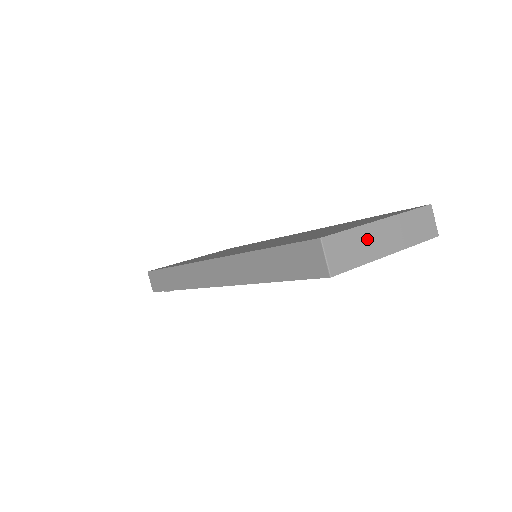
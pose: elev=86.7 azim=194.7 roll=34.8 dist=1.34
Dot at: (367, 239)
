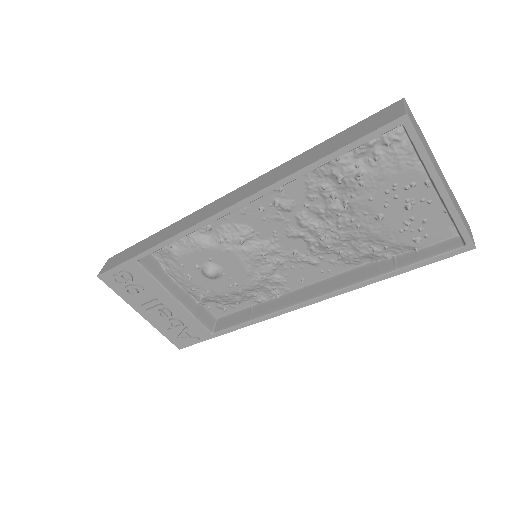
Dot at: (431, 153)
